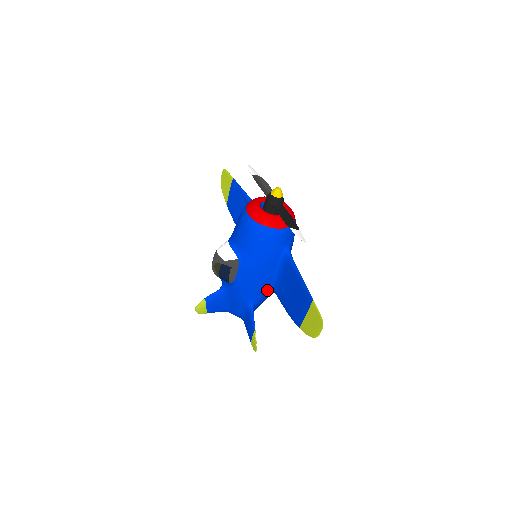
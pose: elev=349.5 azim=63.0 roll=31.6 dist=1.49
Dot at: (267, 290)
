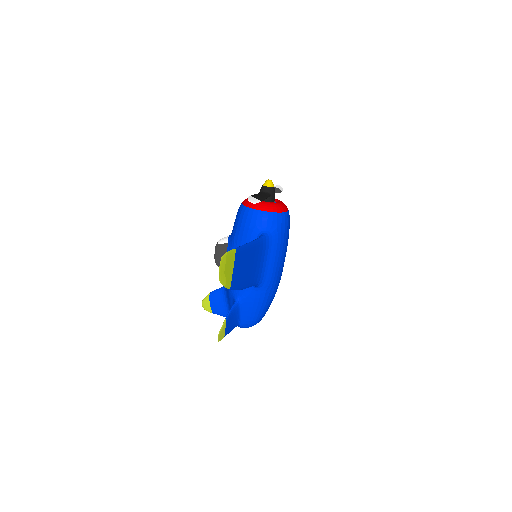
Dot at: occluded
